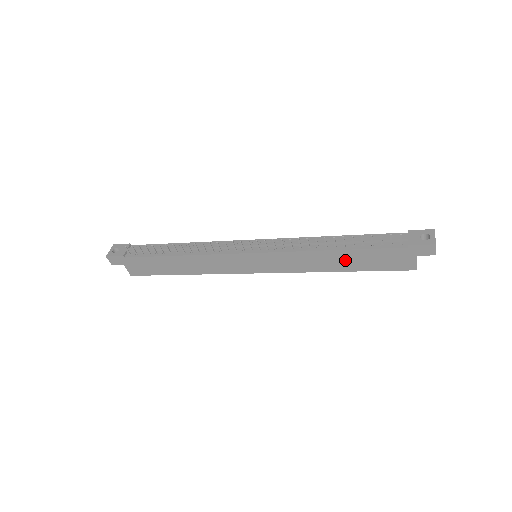
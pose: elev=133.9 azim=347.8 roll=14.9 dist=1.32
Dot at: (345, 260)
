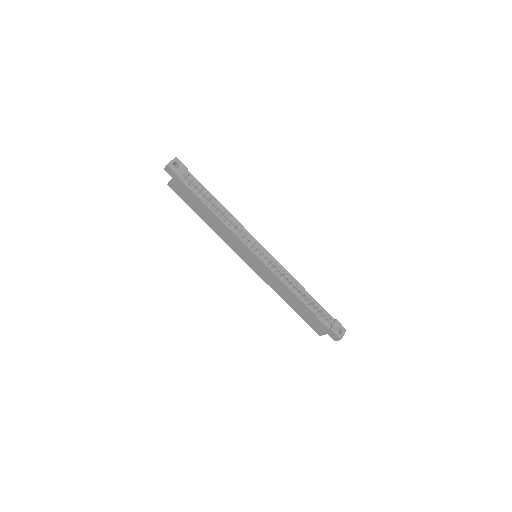
Dot at: (297, 305)
